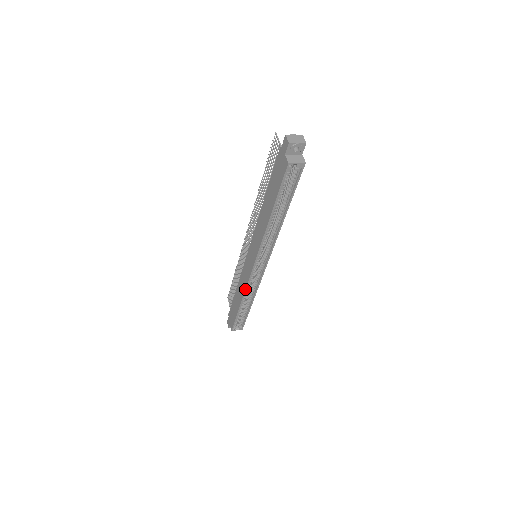
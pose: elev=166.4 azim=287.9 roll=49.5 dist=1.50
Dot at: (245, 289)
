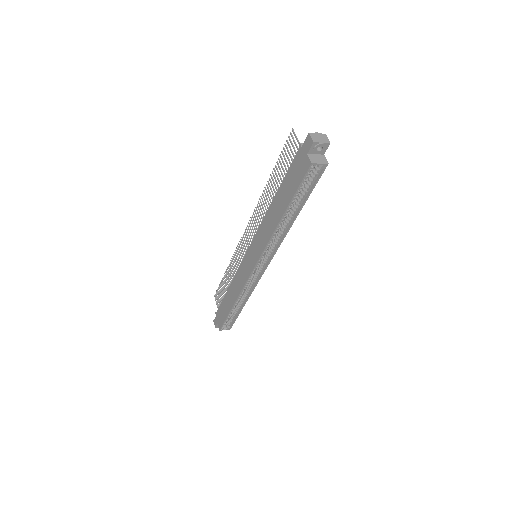
Dot at: (241, 290)
